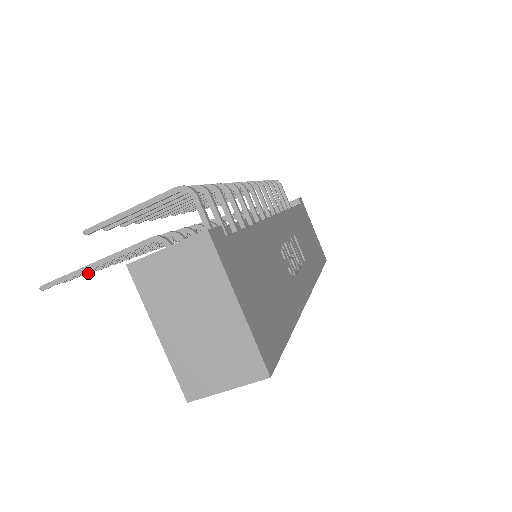
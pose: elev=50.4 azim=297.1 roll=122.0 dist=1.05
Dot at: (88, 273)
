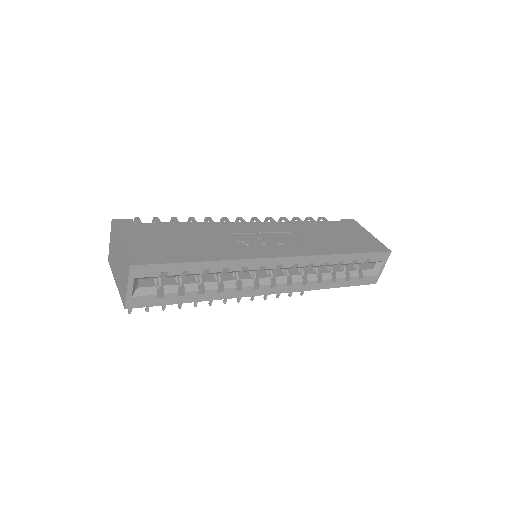
Dot at: (163, 306)
